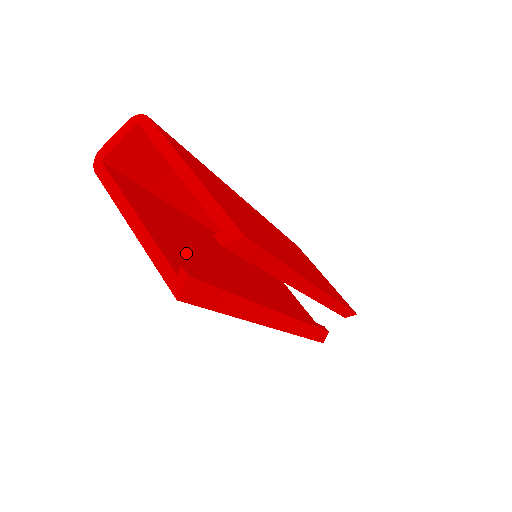
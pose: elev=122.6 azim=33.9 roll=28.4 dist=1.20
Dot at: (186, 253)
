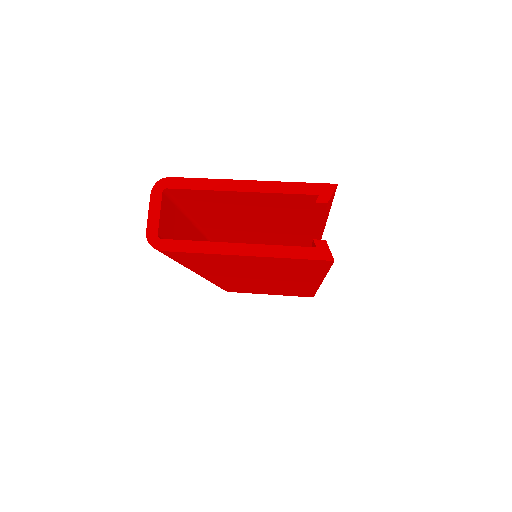
Dot at: occluded
